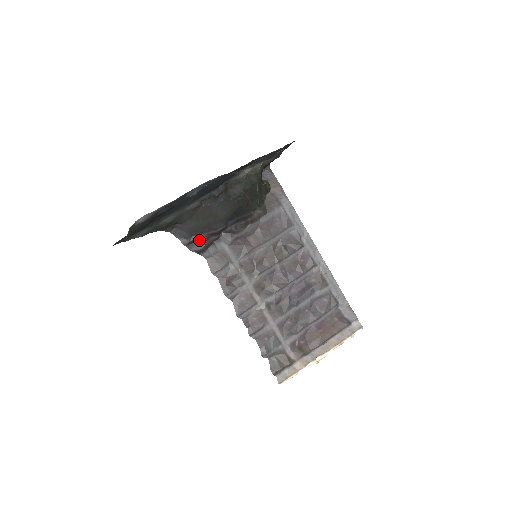
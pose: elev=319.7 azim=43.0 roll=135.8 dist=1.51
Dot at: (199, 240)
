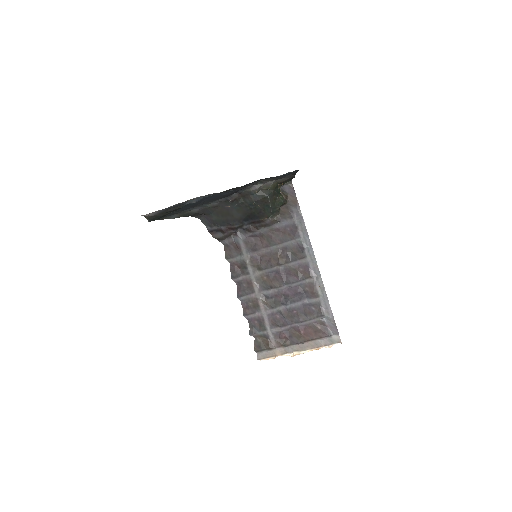
Dot at: (220, 230)
